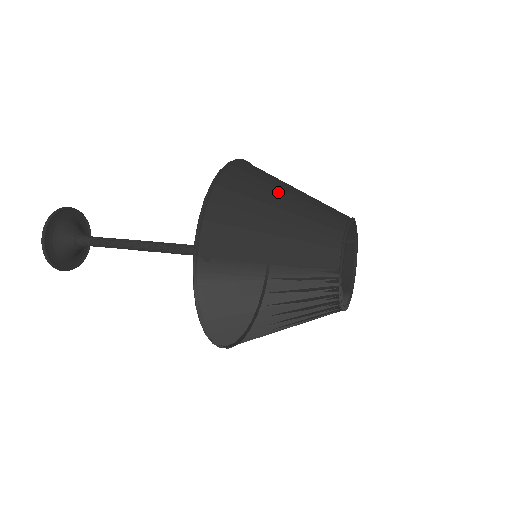
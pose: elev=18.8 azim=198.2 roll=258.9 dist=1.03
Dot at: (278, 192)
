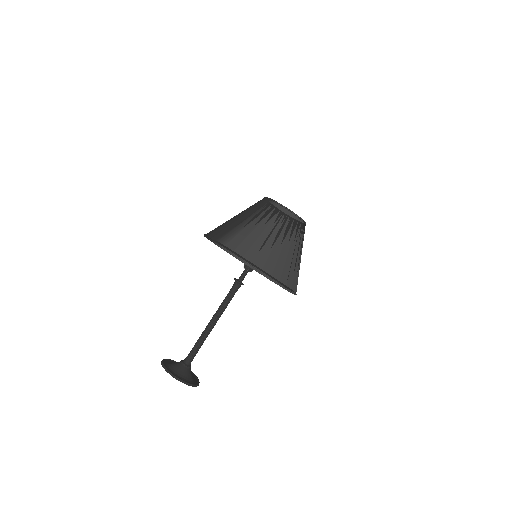
Dot at: occluded
